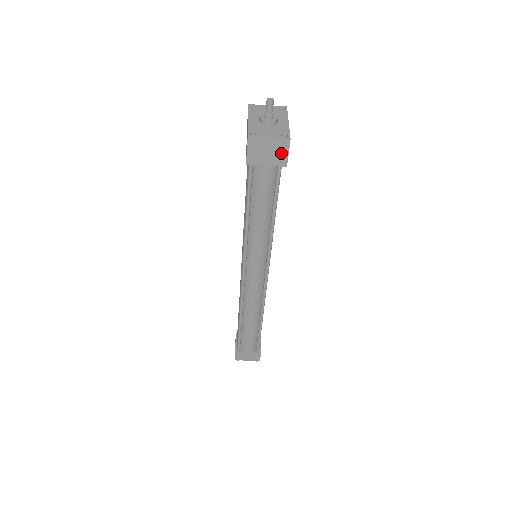
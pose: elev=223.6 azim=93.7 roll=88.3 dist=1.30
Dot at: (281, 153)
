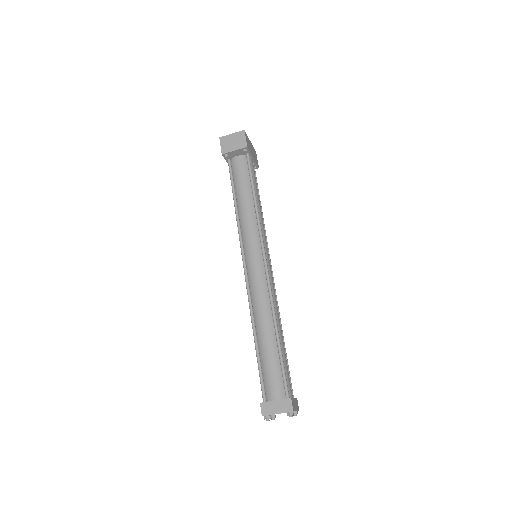
Dot at: (241, 140)
